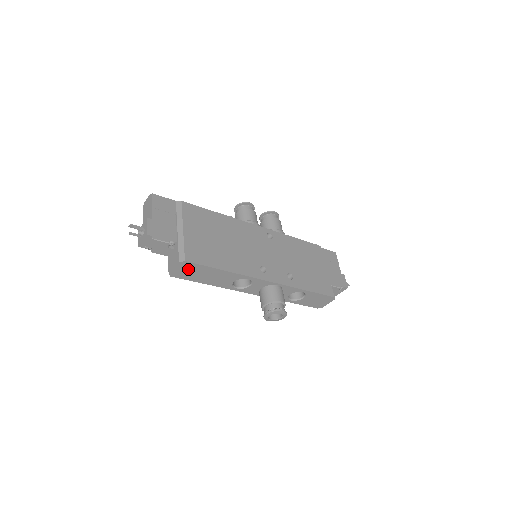
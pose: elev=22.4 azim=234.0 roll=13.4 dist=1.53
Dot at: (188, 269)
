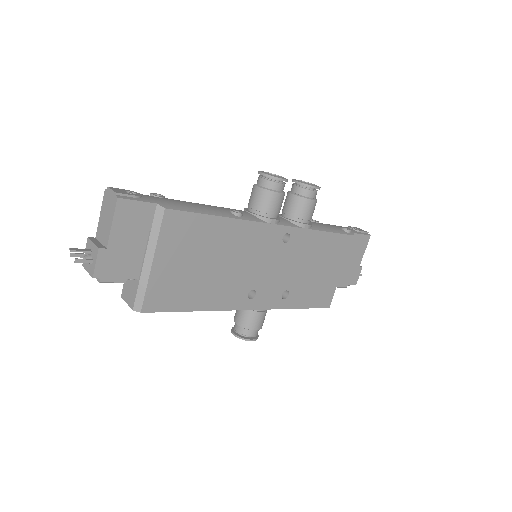
Dot at: occluded
